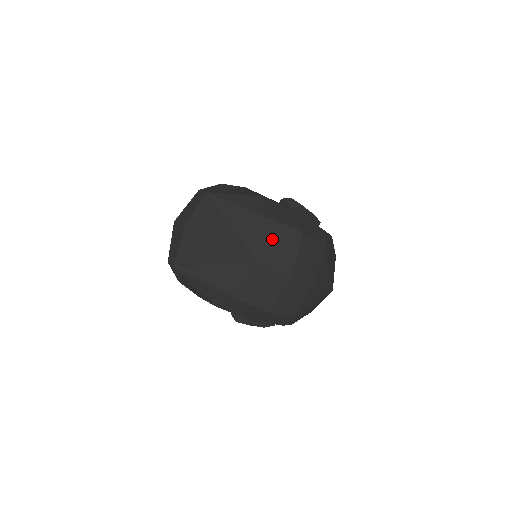
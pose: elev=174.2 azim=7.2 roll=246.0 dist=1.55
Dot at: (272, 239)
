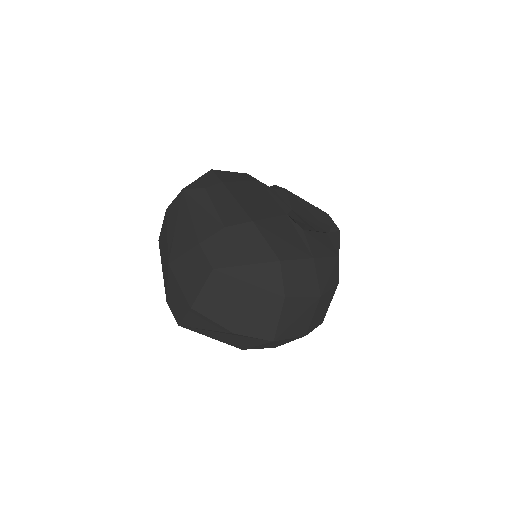
Dot at: (290, 316)
